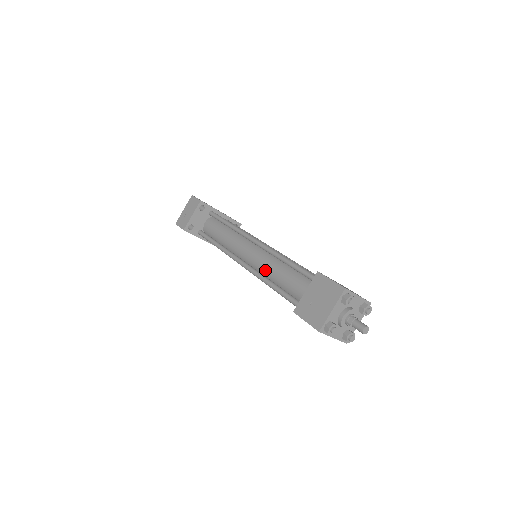
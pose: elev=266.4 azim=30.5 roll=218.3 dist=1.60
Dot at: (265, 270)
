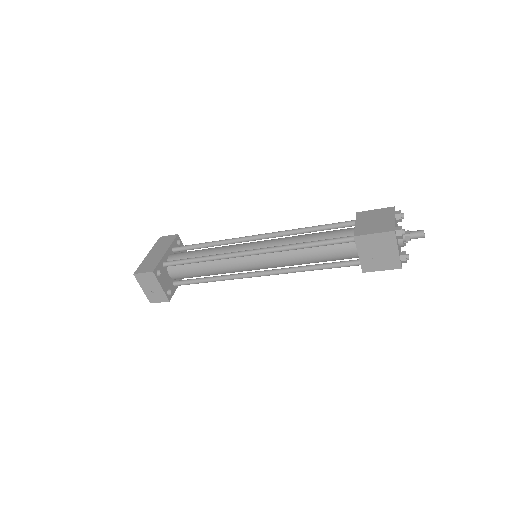
Dot at: (291, 264)
